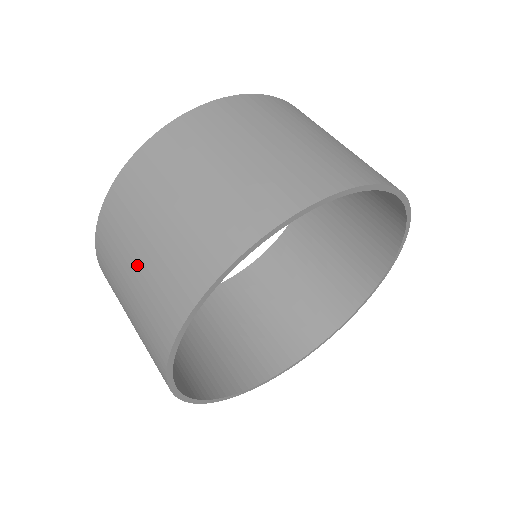
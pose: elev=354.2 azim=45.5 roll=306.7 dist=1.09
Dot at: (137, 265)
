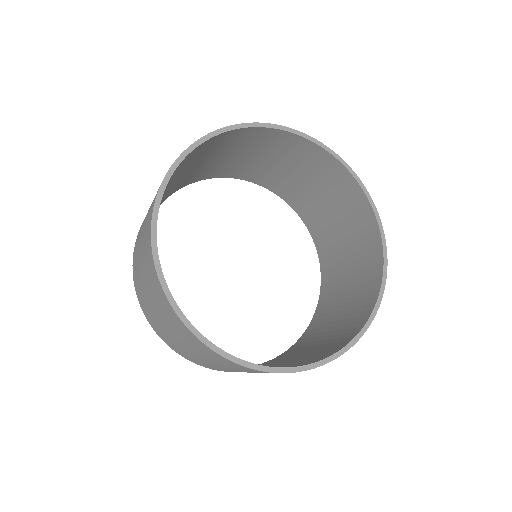
Dot at: occluded
